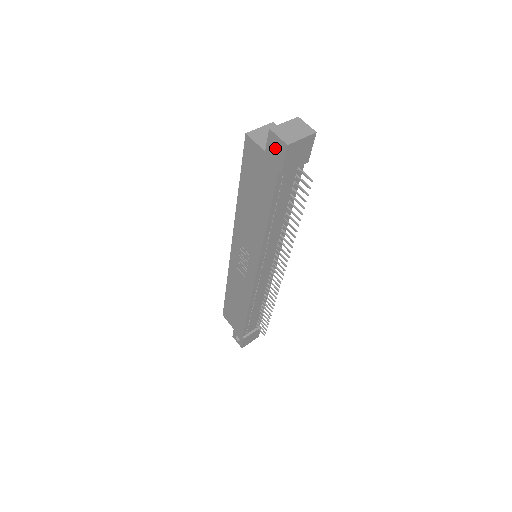
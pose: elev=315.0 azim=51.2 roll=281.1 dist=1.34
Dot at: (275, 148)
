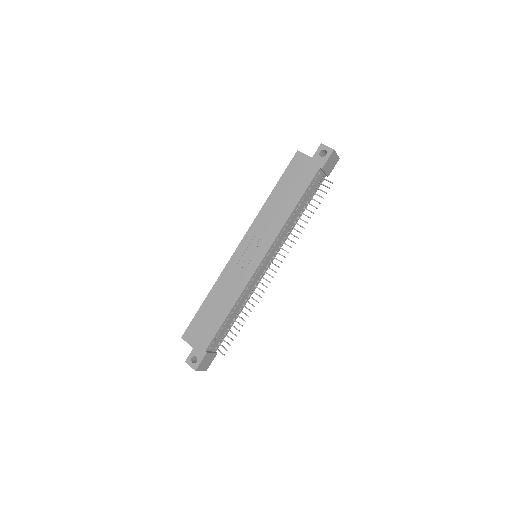
Dot at: (320, 156)
